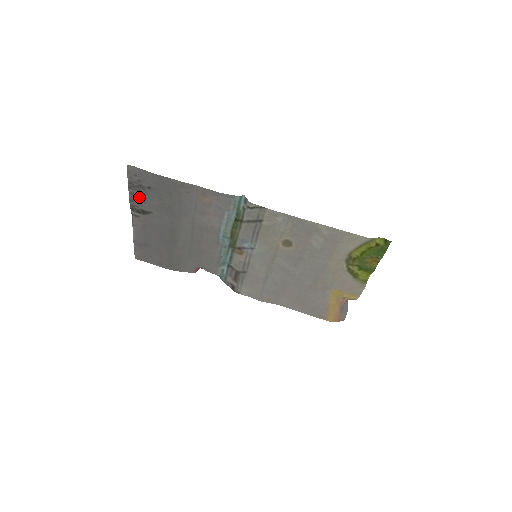
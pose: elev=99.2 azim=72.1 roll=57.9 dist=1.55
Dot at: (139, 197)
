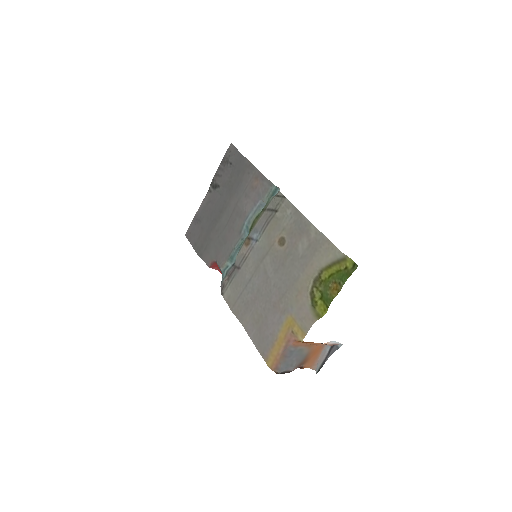
Dot at: (221, 172)
